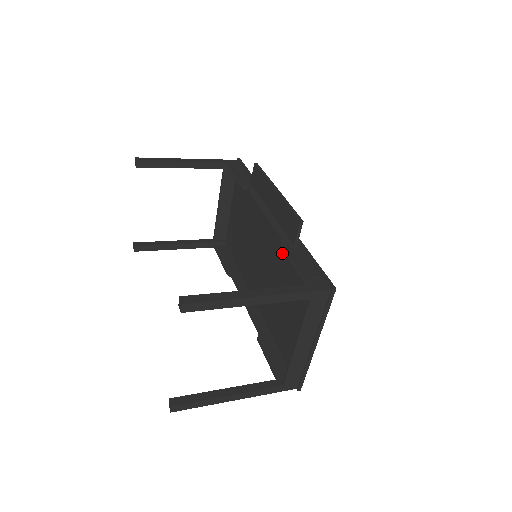
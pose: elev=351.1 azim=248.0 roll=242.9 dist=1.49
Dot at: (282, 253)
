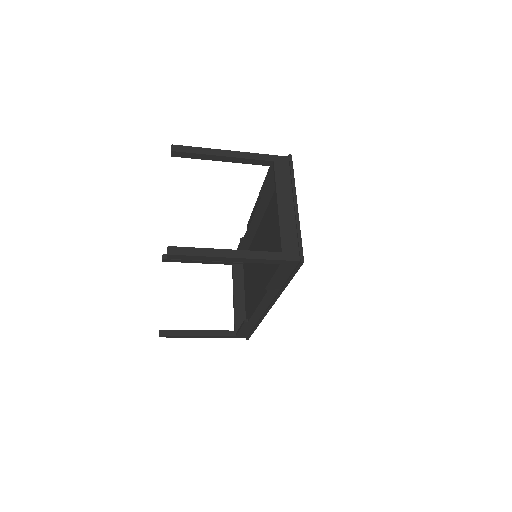
Dot at: (269, 222)
